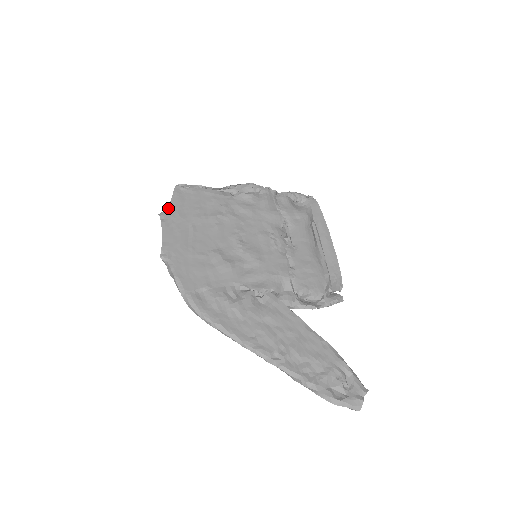
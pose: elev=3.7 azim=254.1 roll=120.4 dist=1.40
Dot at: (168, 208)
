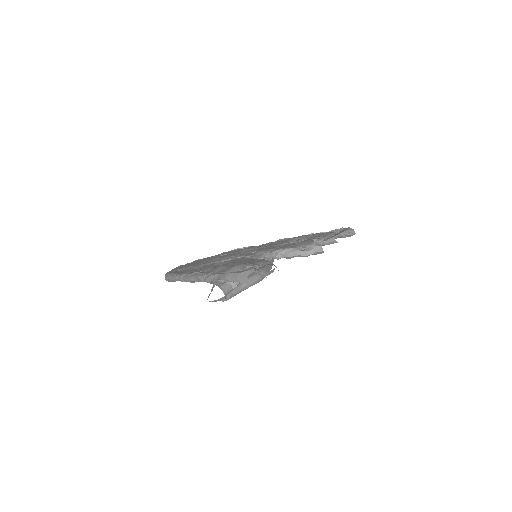
Dot at: occluded
